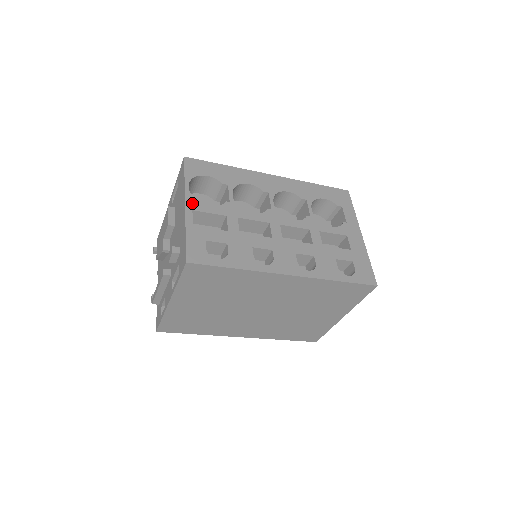
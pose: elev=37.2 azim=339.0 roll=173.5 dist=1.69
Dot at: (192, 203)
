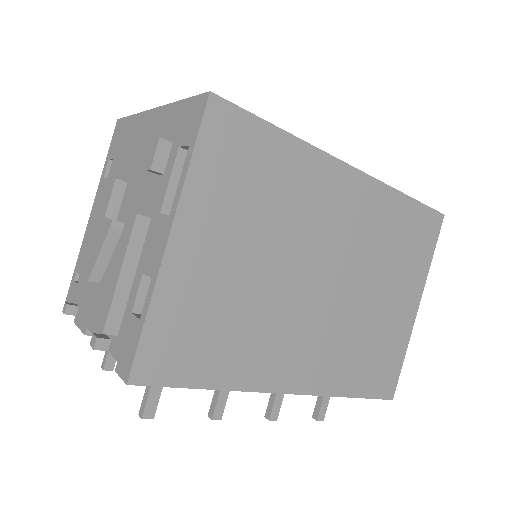
Dot at: occluded
